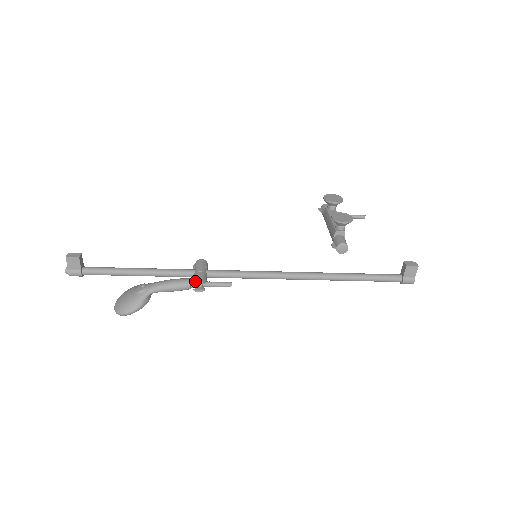
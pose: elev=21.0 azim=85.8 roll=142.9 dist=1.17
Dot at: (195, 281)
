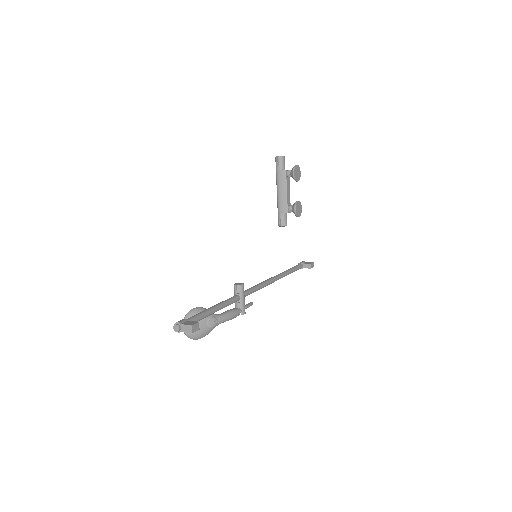
Dot at: (243, 314)
